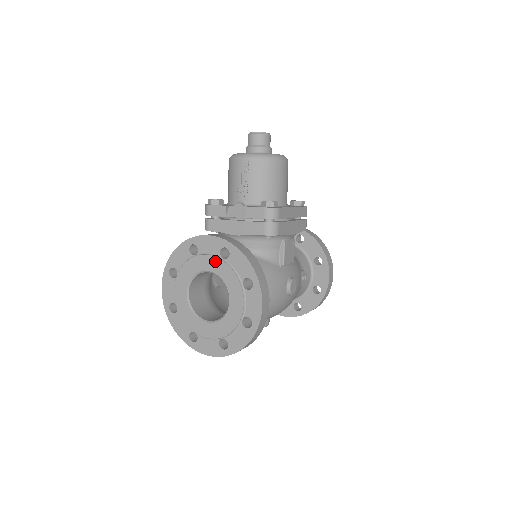
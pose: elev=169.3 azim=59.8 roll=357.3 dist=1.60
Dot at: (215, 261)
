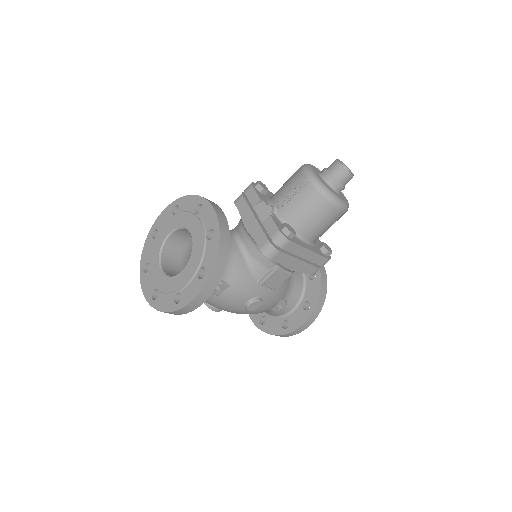
Dot at: (200, 233)
